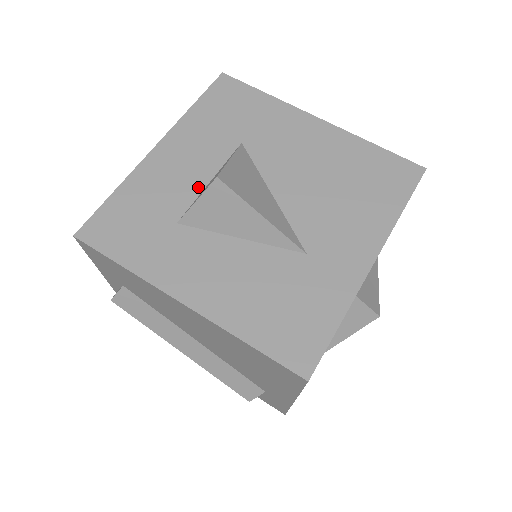
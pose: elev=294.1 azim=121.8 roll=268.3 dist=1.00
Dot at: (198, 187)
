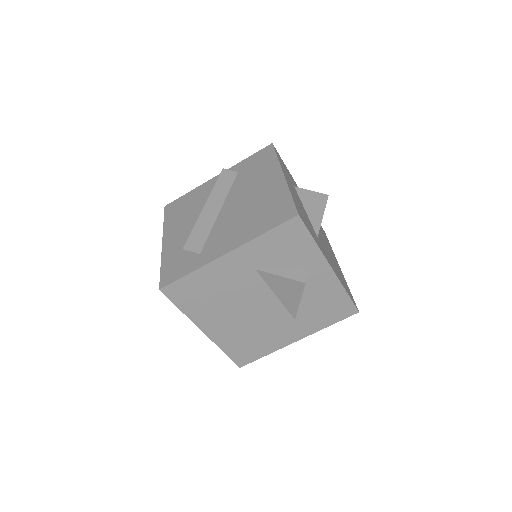
Dot at: occluded
